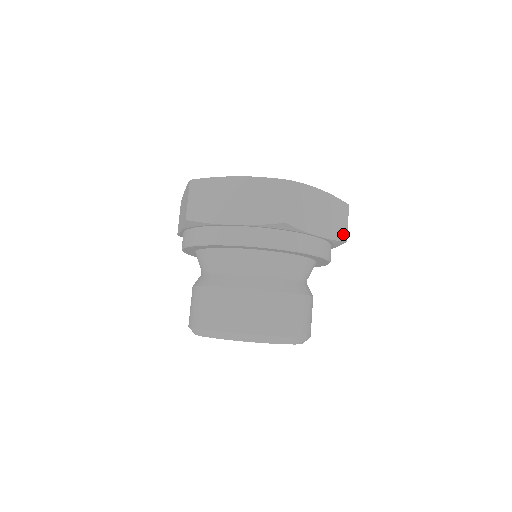
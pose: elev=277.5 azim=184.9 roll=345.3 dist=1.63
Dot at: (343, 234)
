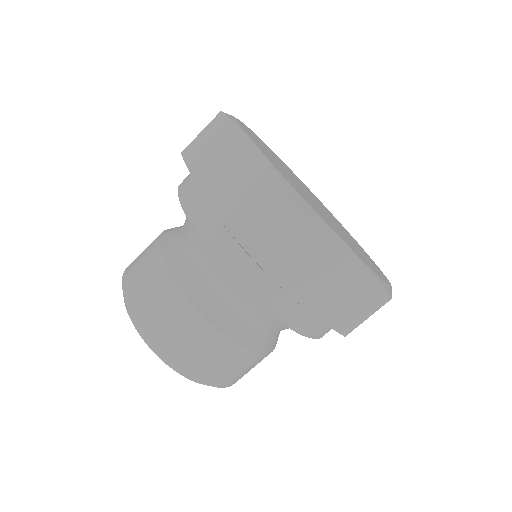
Dot at: (346, 324)
